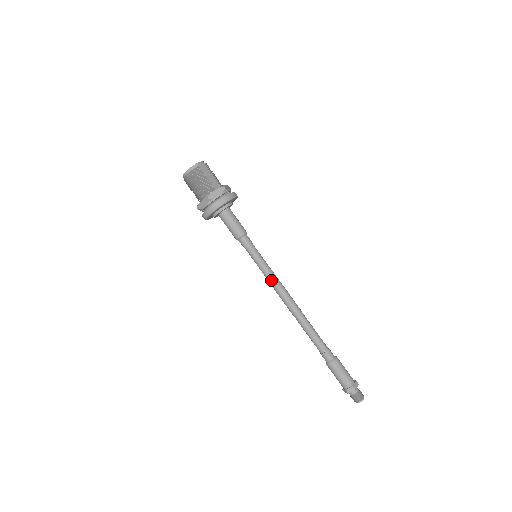
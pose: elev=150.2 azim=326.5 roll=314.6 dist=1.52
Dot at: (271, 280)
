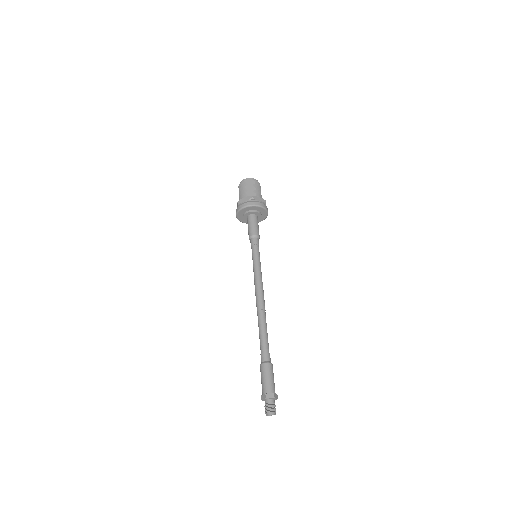
Dot at: (254, 277)
